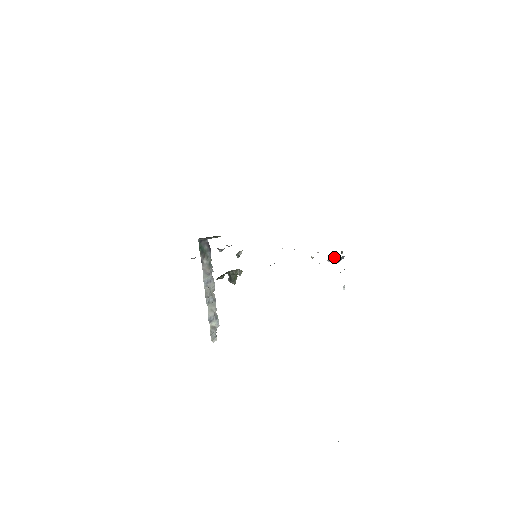
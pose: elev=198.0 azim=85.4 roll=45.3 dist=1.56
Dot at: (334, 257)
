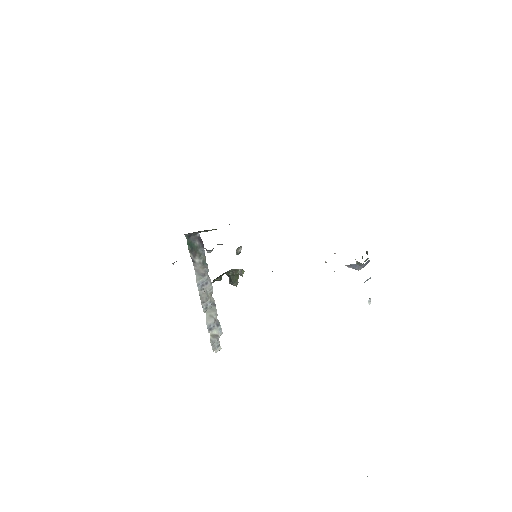
Dot at: occluded
